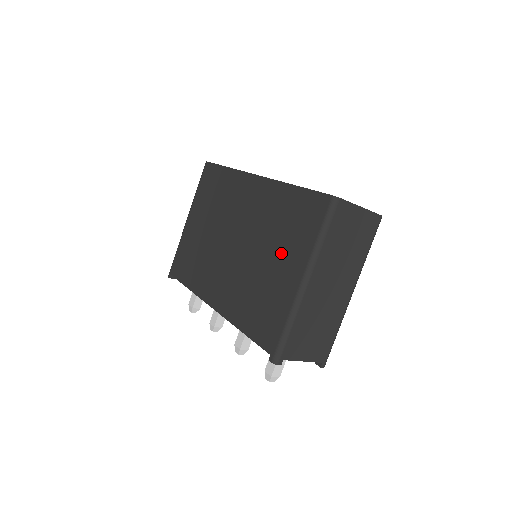
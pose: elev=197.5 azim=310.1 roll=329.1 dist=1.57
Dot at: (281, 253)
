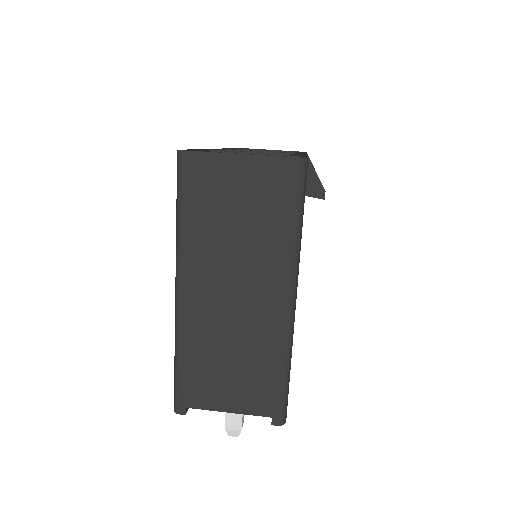
Dot at: occluded
